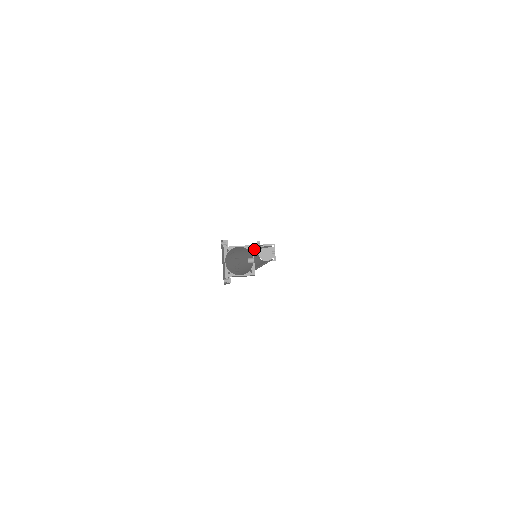
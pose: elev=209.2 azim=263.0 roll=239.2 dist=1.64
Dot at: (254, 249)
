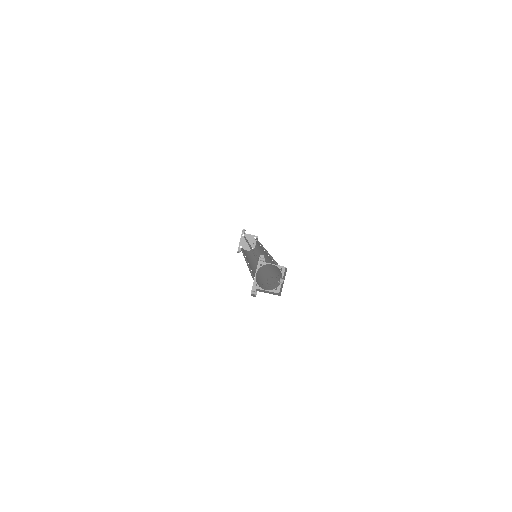
Dot at: (275, 263)
